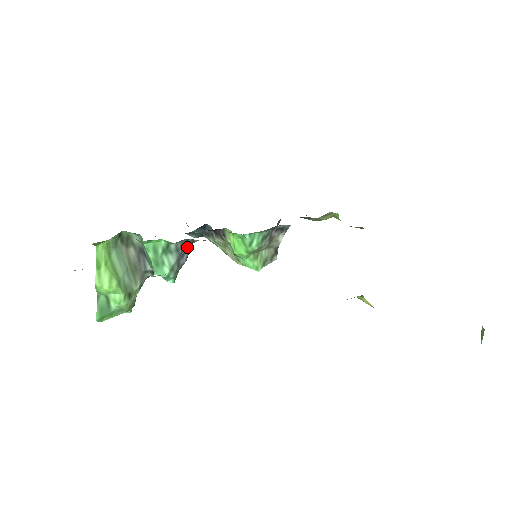
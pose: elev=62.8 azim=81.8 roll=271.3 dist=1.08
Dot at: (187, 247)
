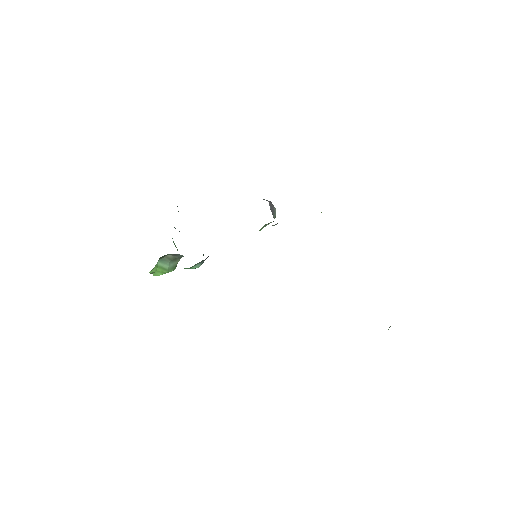
Dot at: (207, 257)
